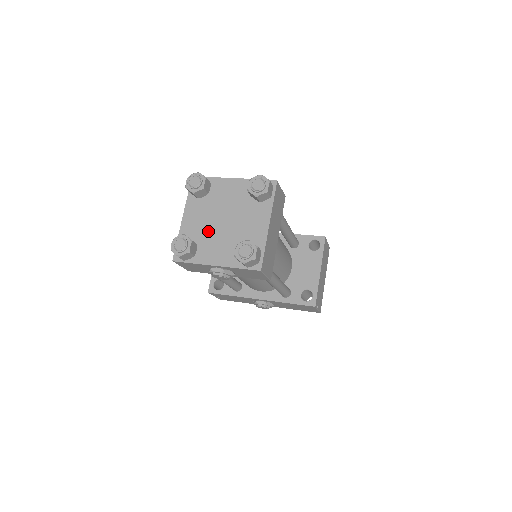
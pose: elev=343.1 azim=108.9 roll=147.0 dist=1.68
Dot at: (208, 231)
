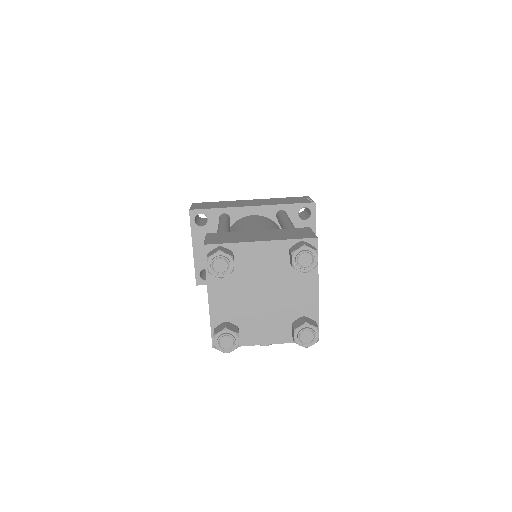
Dot at: (247, 309)
